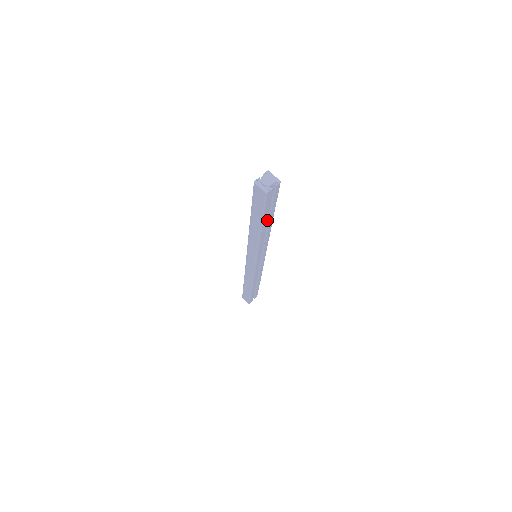
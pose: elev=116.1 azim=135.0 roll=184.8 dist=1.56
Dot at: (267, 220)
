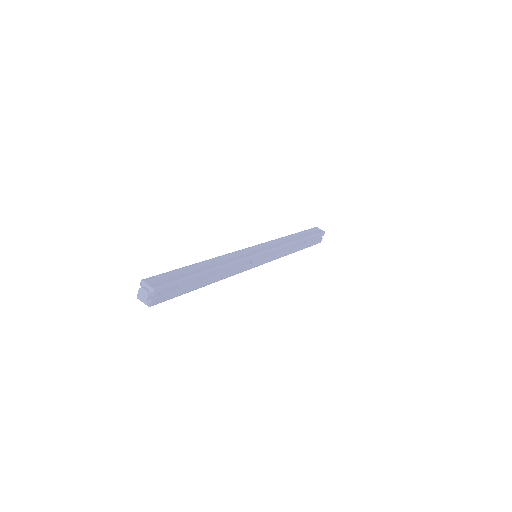
Dot at: (204, 276)
